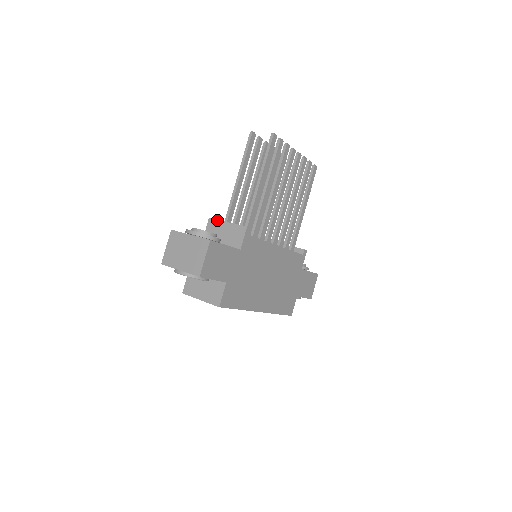
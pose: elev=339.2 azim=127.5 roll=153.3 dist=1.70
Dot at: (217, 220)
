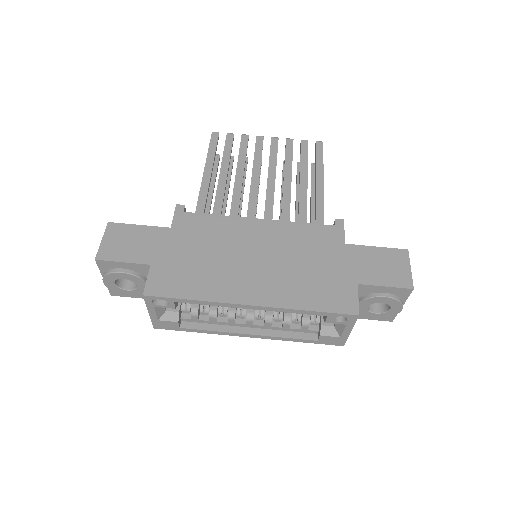
Dot at: occluded
